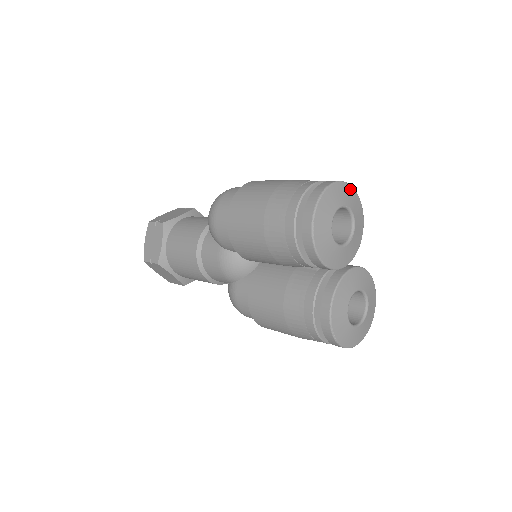
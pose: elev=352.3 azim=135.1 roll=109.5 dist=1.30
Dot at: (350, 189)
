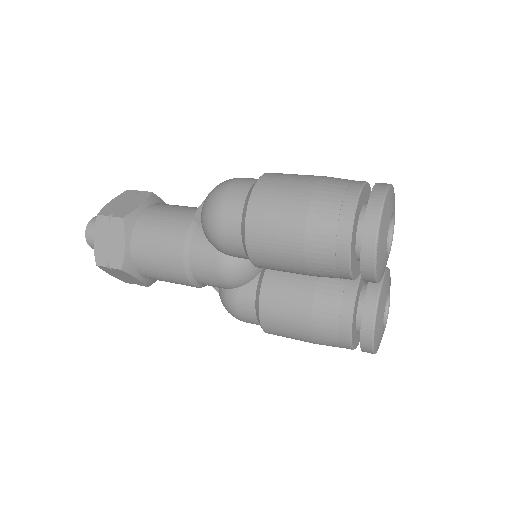
Dot at: (393, 191)
